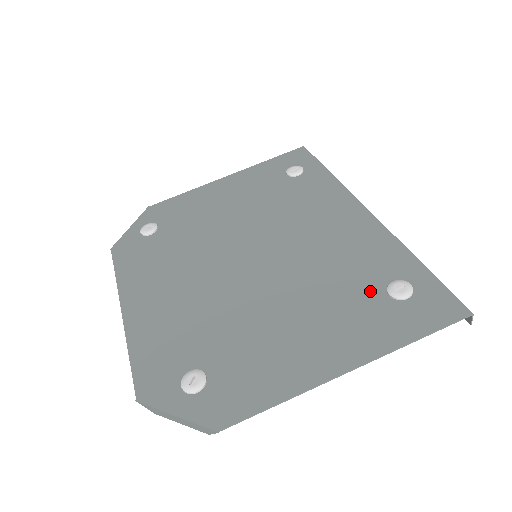
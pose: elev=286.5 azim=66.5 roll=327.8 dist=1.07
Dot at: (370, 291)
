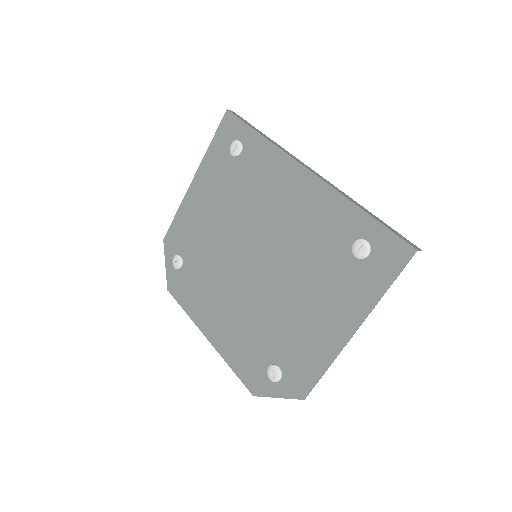
Dot at: (342, 258)
